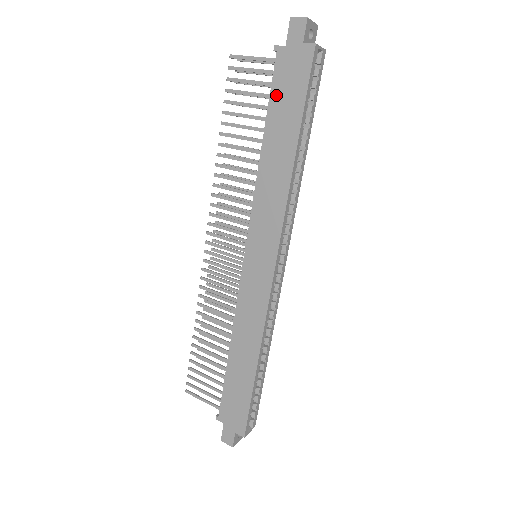
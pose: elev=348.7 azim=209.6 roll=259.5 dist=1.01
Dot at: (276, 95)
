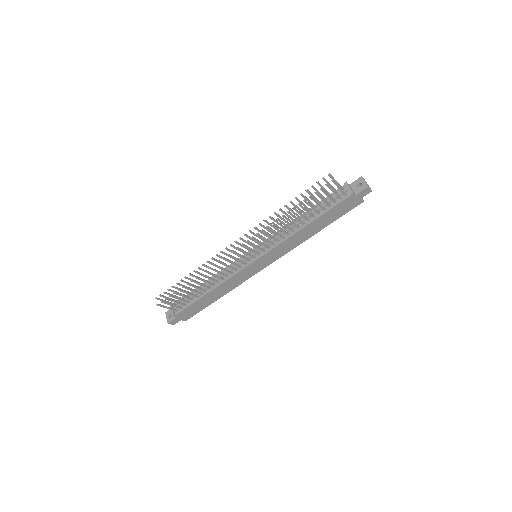
Dot at: (334, 210)
